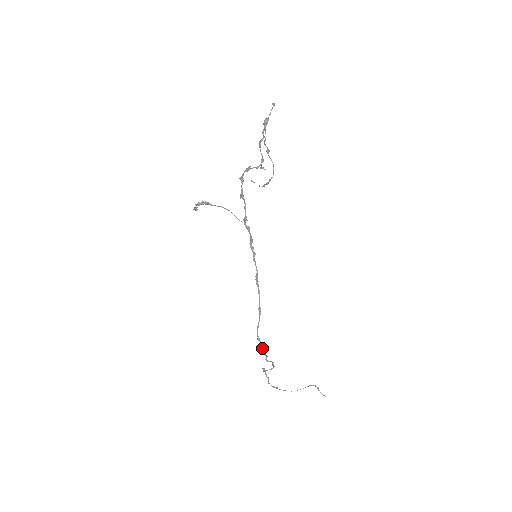
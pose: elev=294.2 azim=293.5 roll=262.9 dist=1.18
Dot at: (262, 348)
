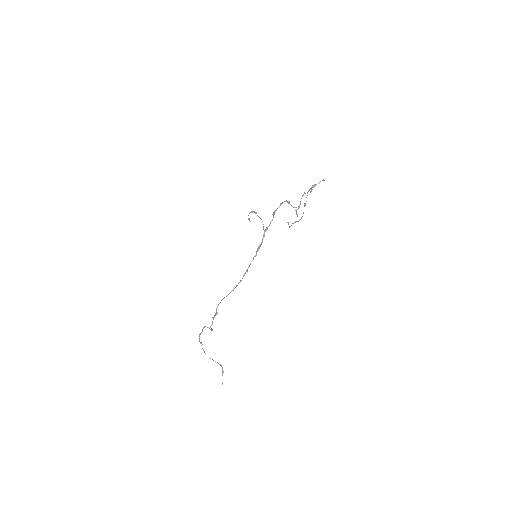
Dot at: (215, 315)
